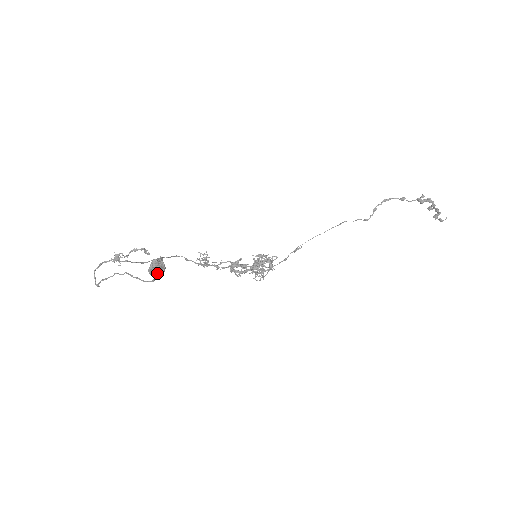
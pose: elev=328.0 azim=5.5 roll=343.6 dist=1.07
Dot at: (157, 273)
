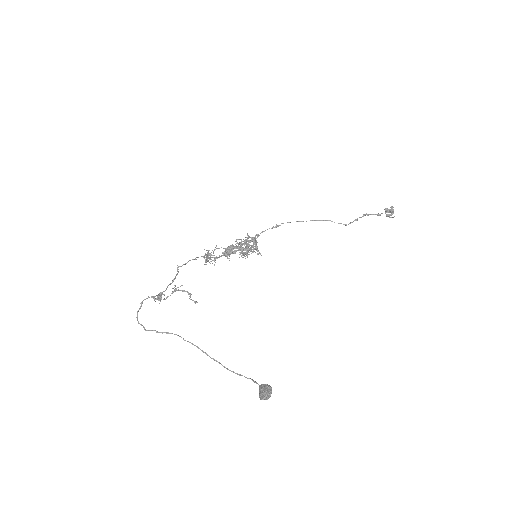
Dot at: (265, 397)
